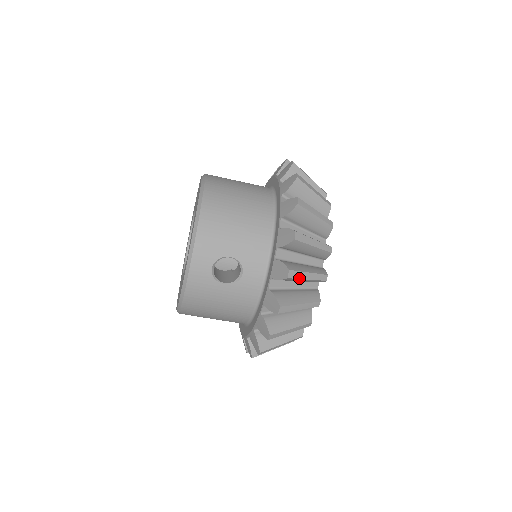
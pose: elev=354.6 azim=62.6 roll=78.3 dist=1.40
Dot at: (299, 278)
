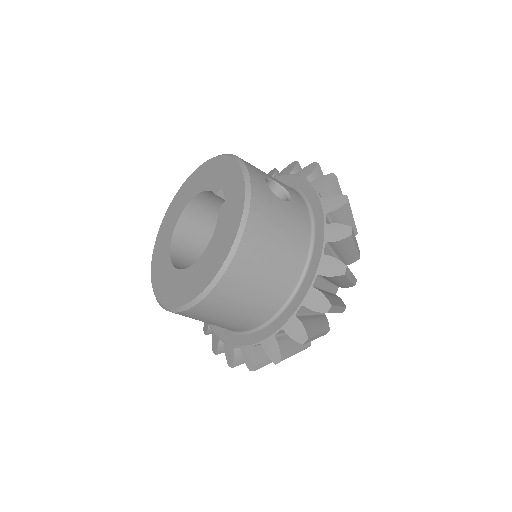
Dot at: occluded
